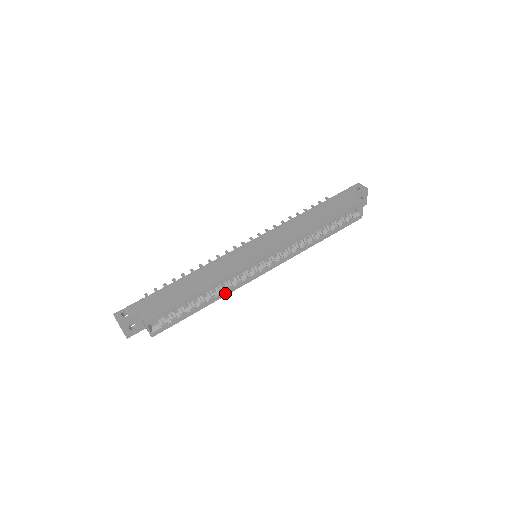
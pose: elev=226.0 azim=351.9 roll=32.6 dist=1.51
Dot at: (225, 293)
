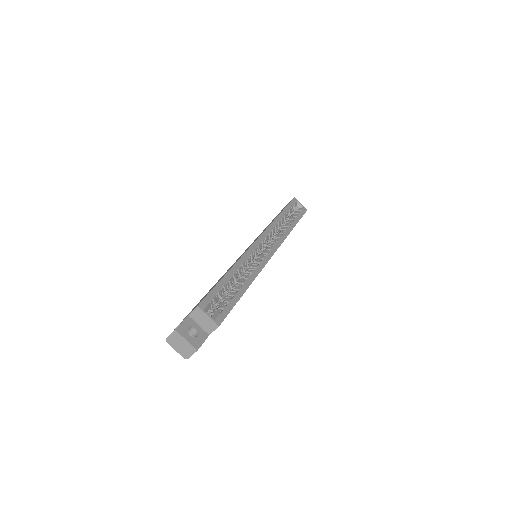
Dot at: (254, 274)
